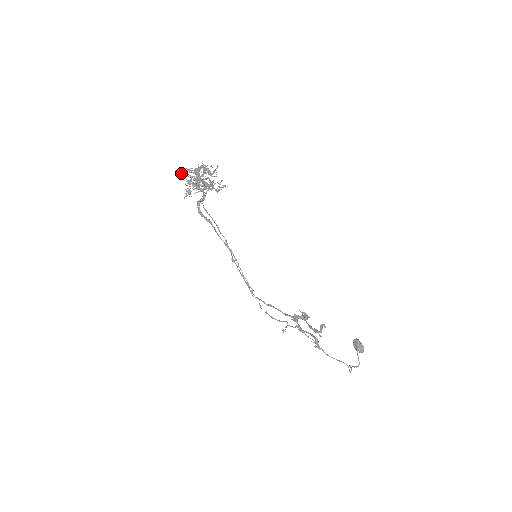
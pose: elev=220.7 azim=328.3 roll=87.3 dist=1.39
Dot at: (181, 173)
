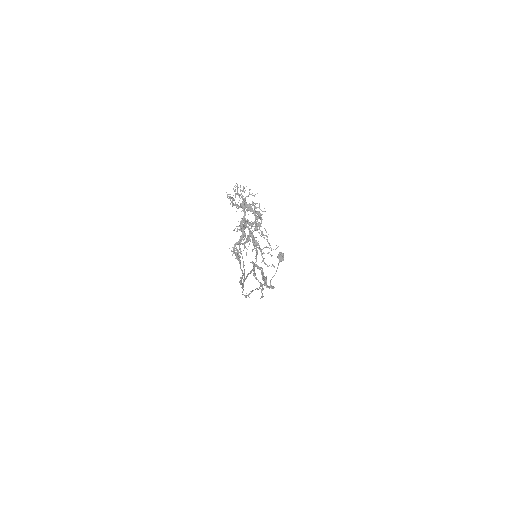
Dot at: (229, 194)
